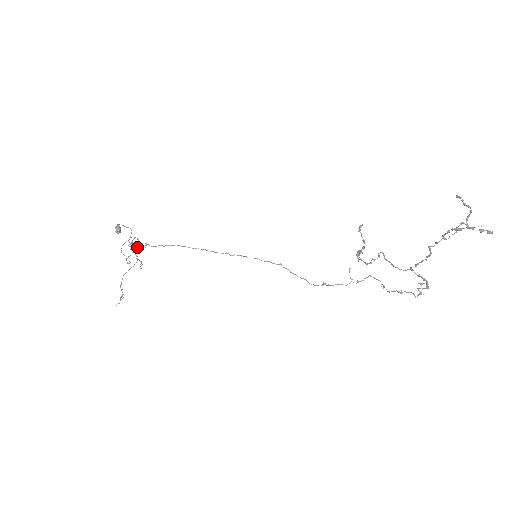
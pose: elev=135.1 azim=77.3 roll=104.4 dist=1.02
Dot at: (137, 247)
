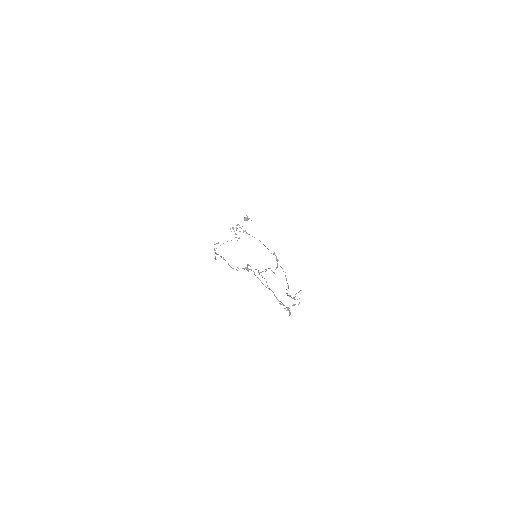
Dot at: occluded
